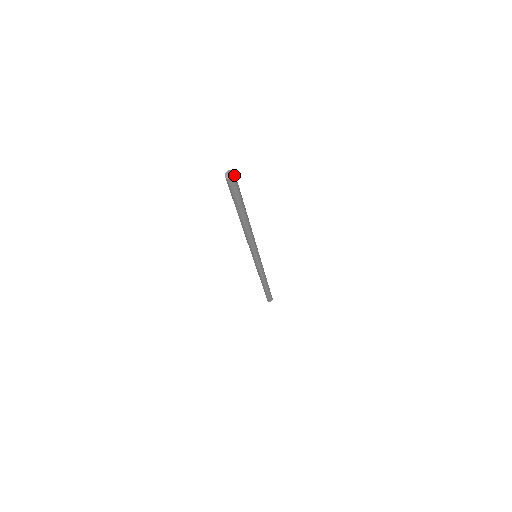
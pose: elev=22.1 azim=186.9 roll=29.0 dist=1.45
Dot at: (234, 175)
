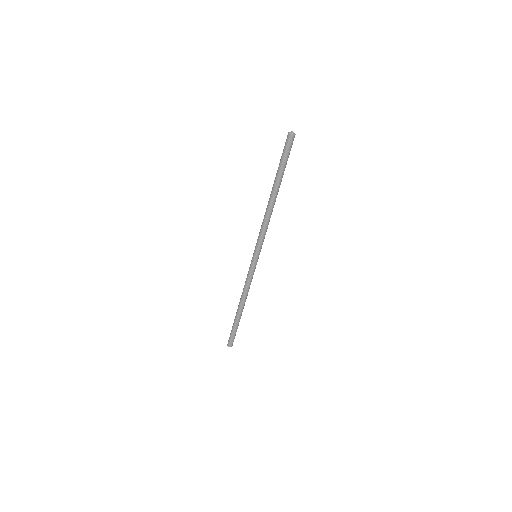
Dot at: (293, 134)
